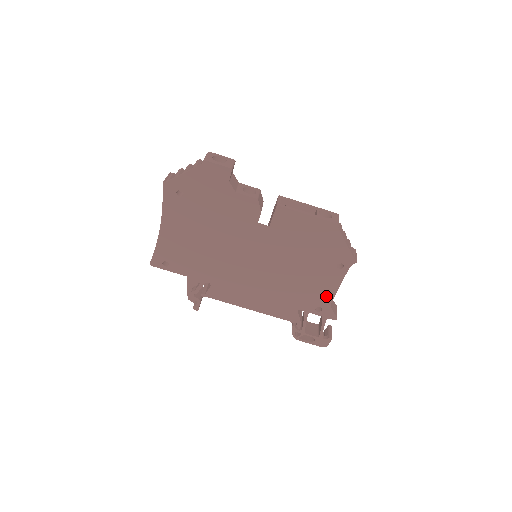
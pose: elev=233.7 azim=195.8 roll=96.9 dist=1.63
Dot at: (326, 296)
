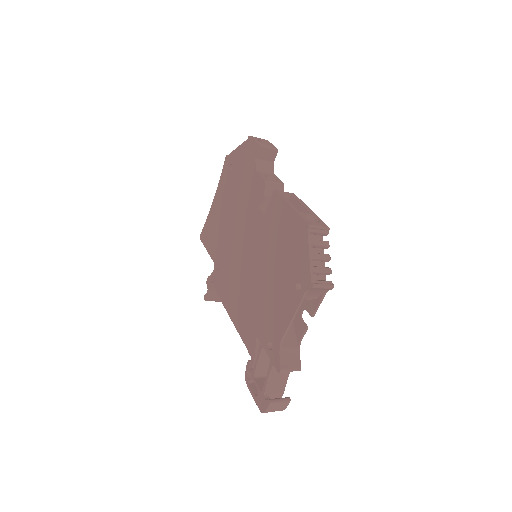
Dot at: (280, 328)
